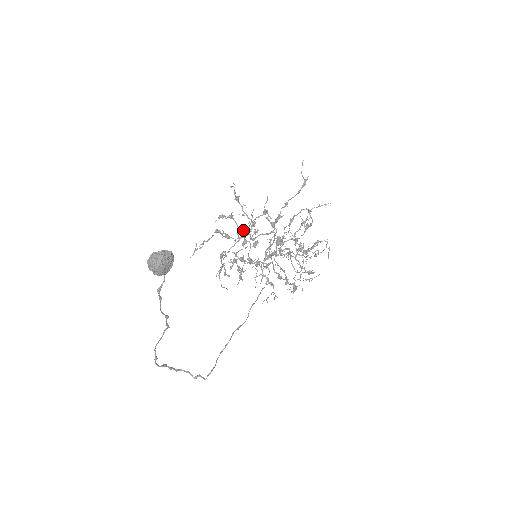
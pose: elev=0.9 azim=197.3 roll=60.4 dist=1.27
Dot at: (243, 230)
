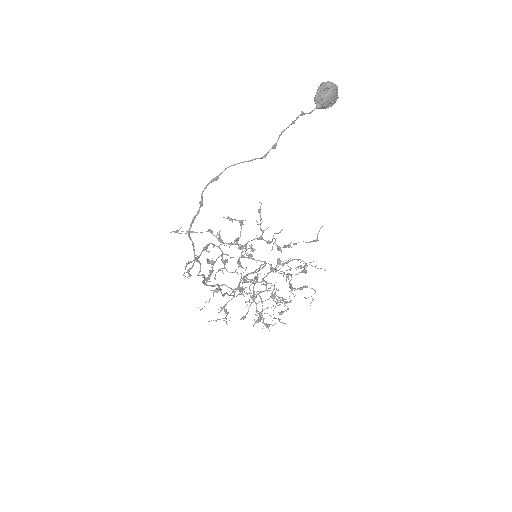
Dot at: occluded
